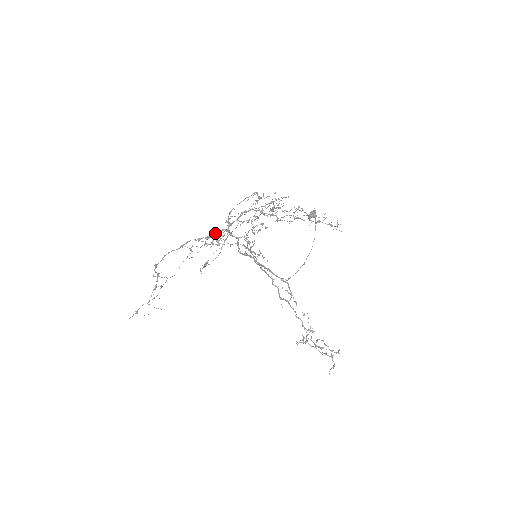
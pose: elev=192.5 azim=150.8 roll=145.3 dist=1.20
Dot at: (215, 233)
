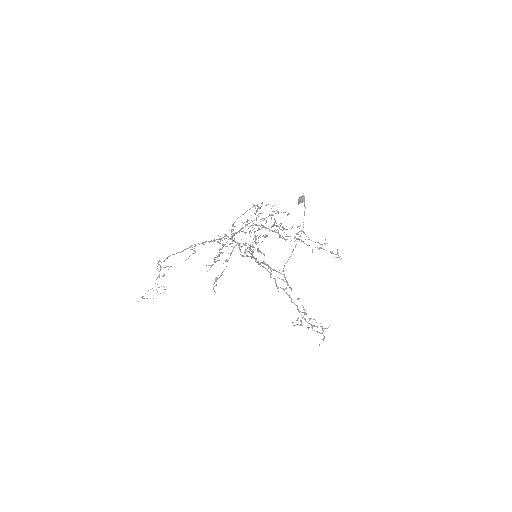
Dot at: (218, 239)
